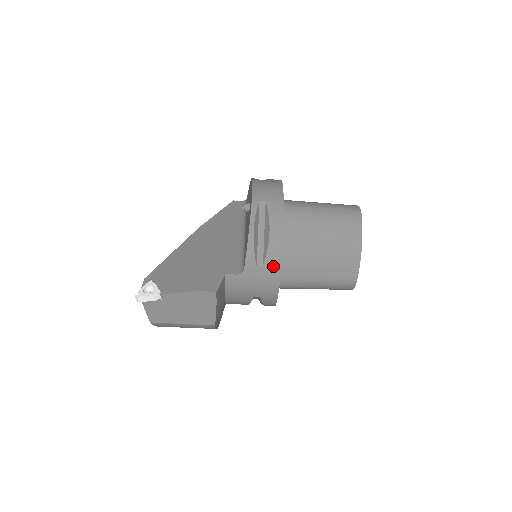
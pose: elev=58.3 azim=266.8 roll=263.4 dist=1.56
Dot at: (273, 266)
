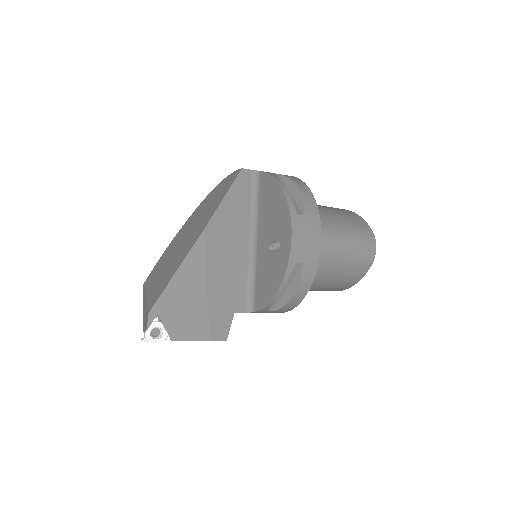
Dot at: (282, 311)
